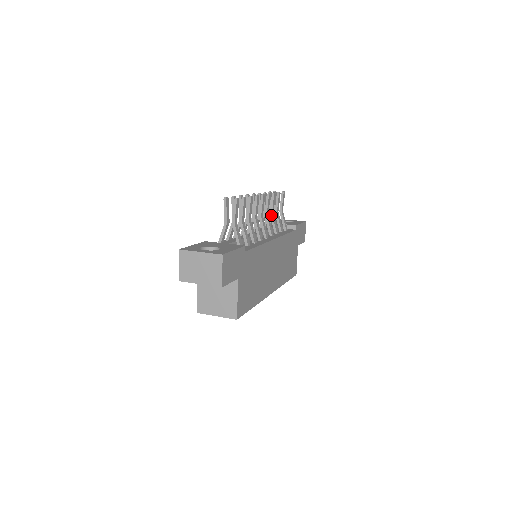
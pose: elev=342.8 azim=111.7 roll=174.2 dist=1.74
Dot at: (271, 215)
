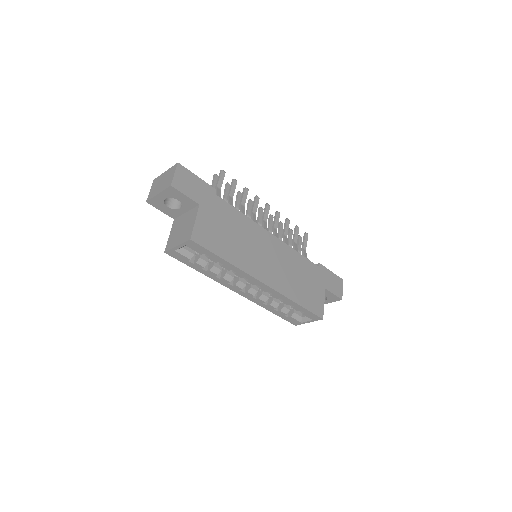
Dot at: (283, 236)
